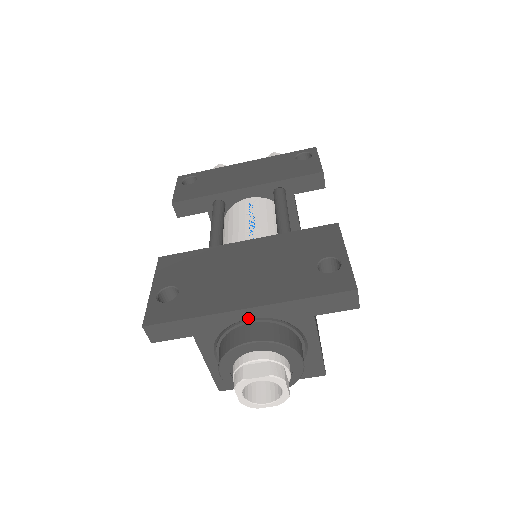
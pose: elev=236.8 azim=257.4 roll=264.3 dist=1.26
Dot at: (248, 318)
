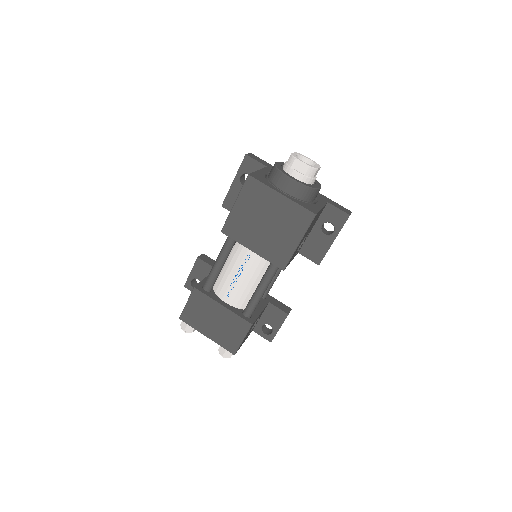
Dot at: occluded
